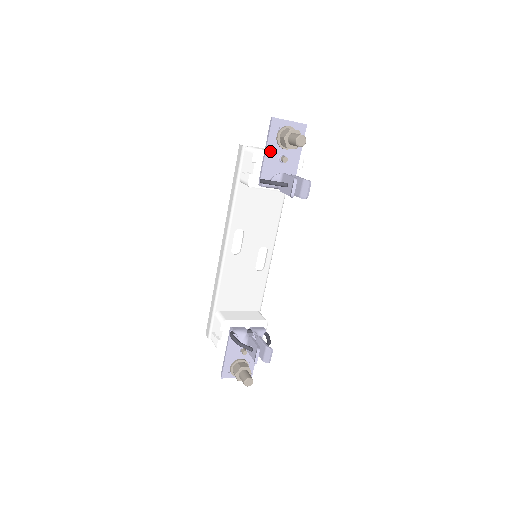
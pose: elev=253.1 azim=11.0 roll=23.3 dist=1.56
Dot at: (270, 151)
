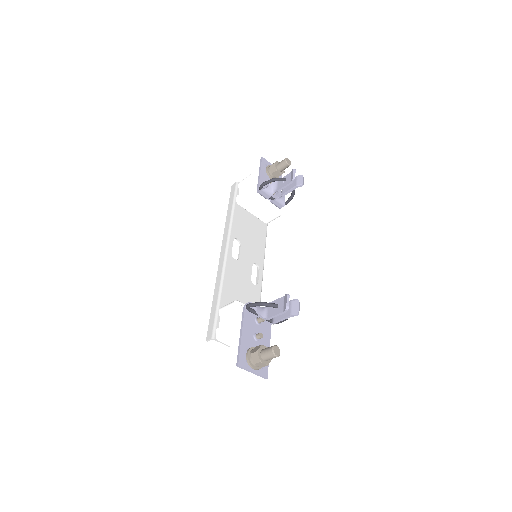
Dot at: (263, 175)
